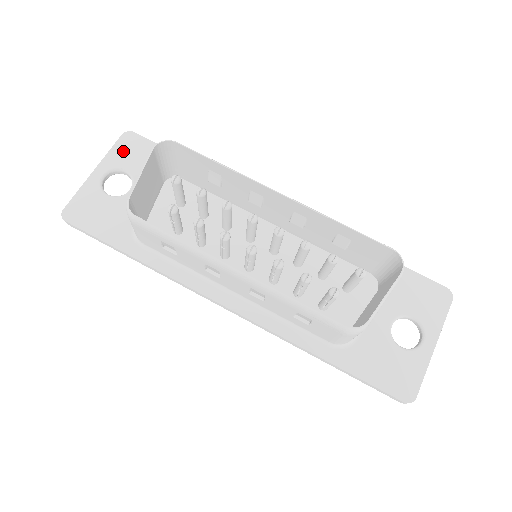
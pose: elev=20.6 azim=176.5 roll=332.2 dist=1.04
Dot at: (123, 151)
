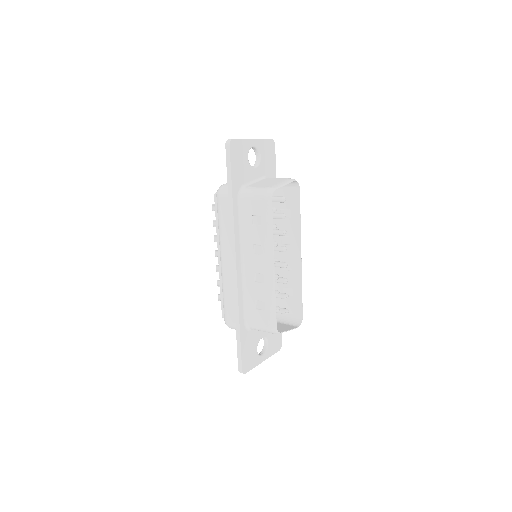
Dot at: (267, 147)
